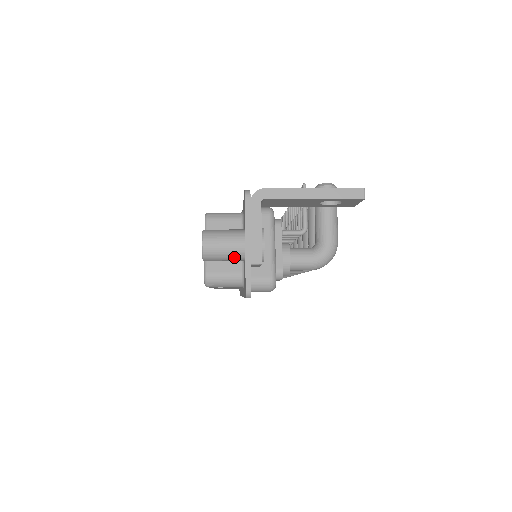
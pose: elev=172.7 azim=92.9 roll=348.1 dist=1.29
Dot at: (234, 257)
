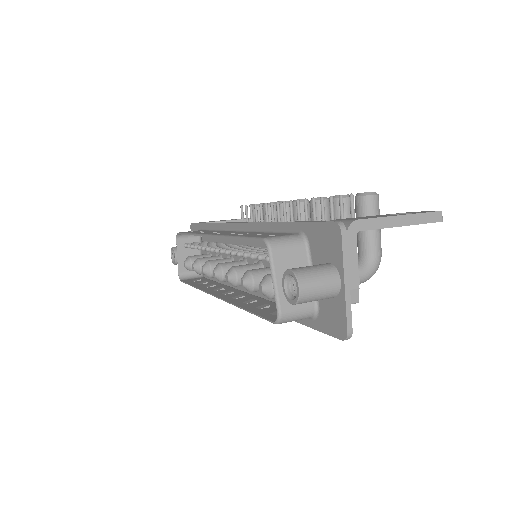
Dot at: (327, 297)
